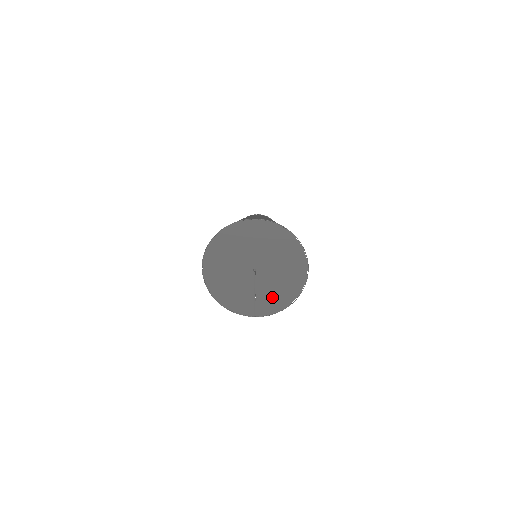
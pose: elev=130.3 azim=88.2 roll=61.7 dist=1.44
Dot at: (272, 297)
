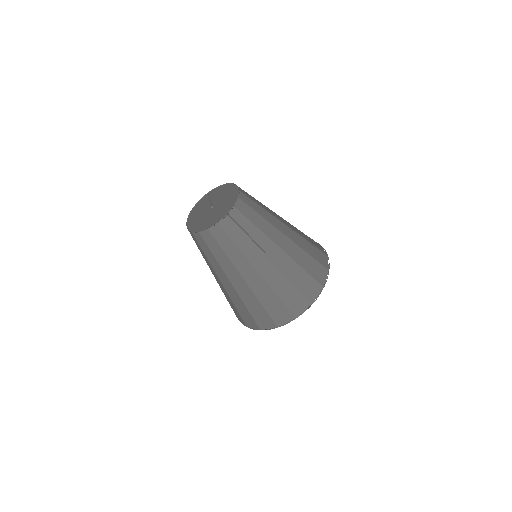
Dot at: occluded
